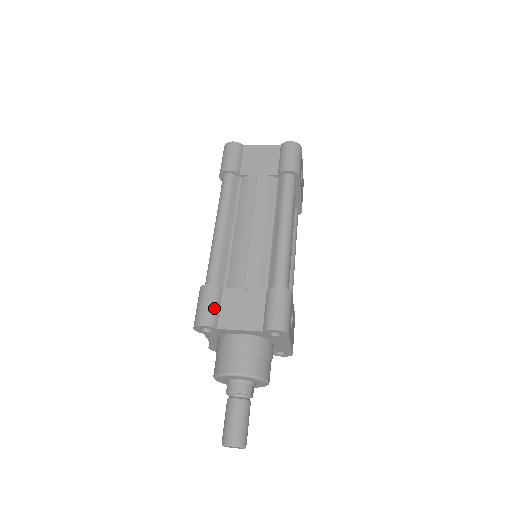
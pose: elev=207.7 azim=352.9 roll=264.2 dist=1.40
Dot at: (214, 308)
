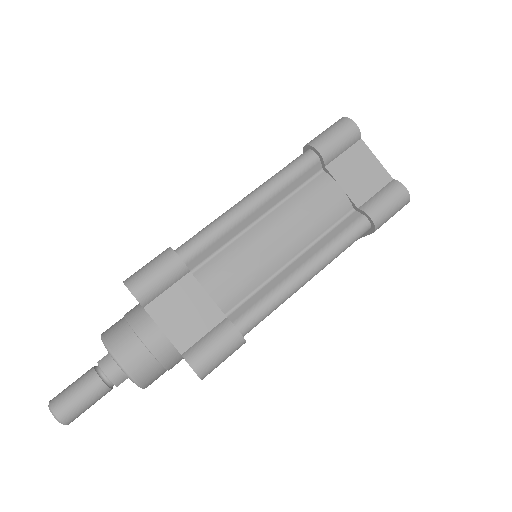
Dot at: (160, 286)
